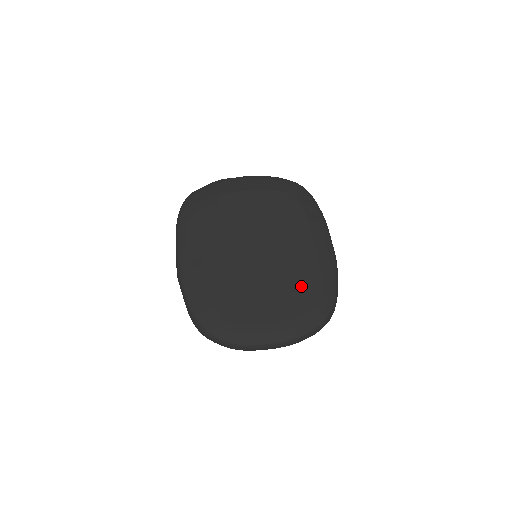
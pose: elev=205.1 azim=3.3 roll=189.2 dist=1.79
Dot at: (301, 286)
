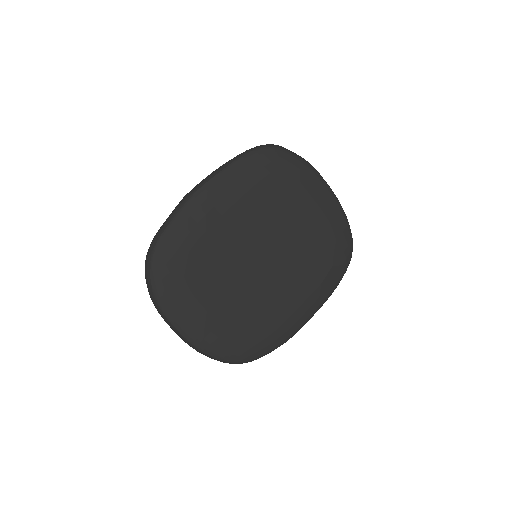
Dot at: (253, 322)
